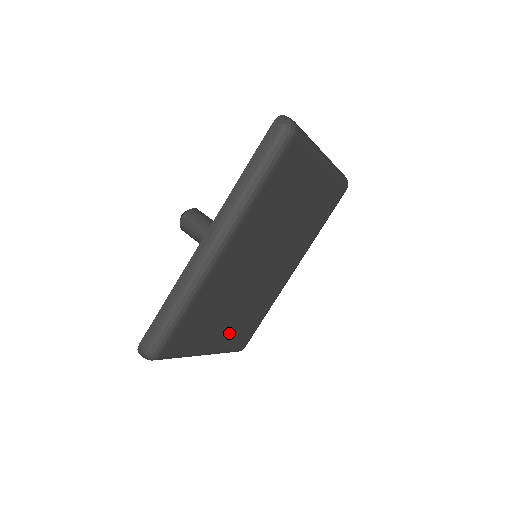
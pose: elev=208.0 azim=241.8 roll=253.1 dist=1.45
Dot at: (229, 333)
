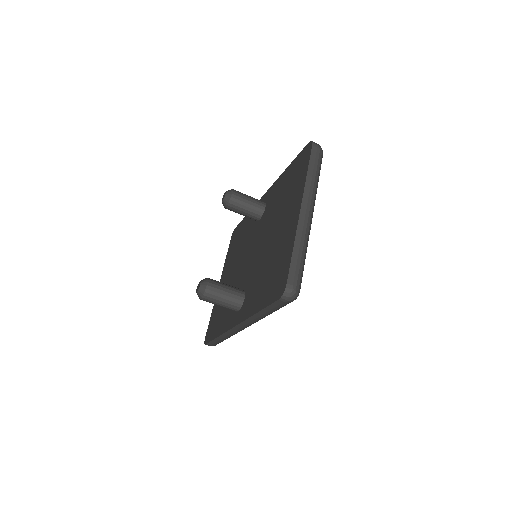
Dot at: occluded
